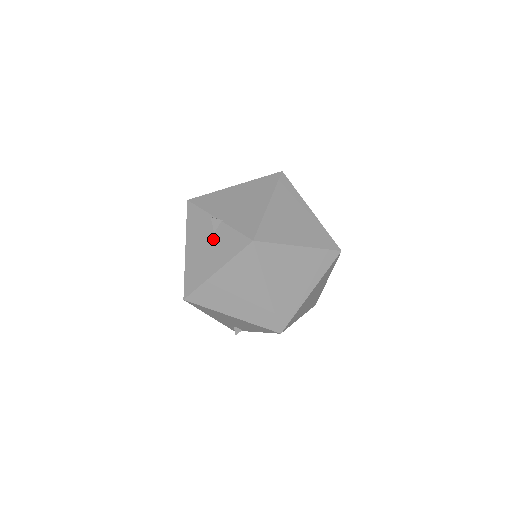
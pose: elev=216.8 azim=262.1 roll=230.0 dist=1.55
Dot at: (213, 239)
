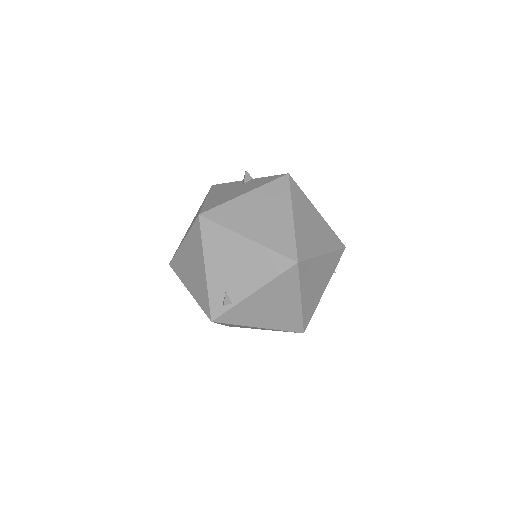
Dot at: (242, 185)
